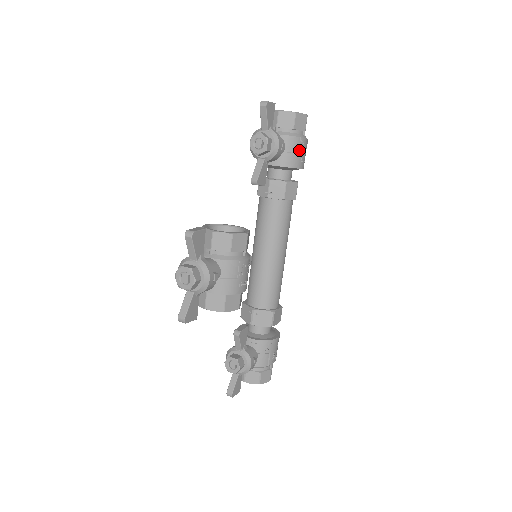
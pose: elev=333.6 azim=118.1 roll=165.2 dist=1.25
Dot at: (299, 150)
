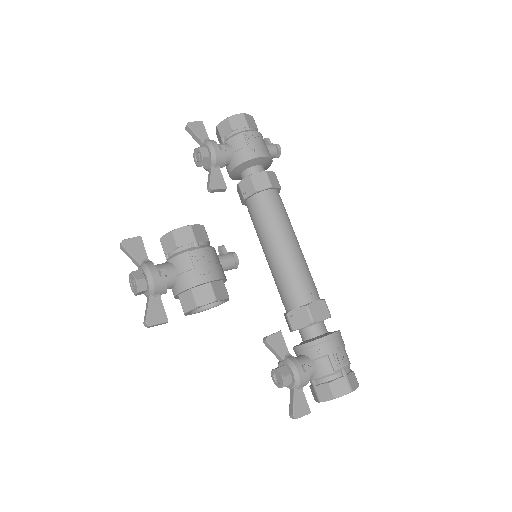
Dot at: (247, 143)
